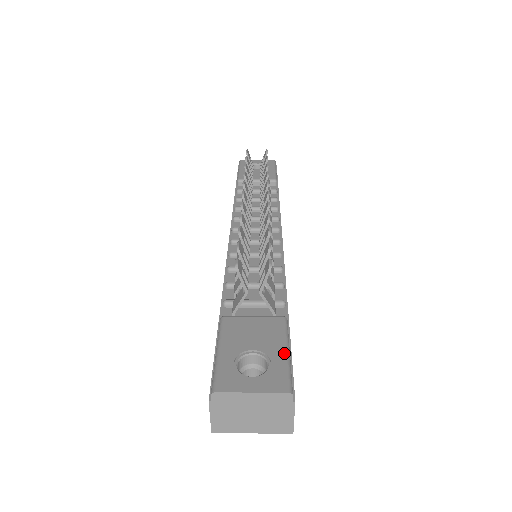
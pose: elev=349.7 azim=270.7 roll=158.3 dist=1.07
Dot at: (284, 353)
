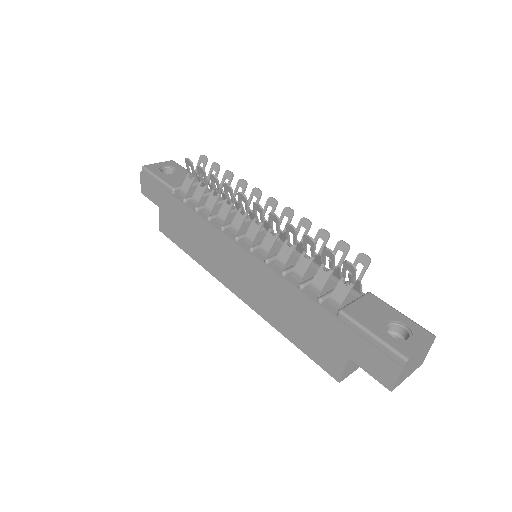
Dot at: (402, 315)
